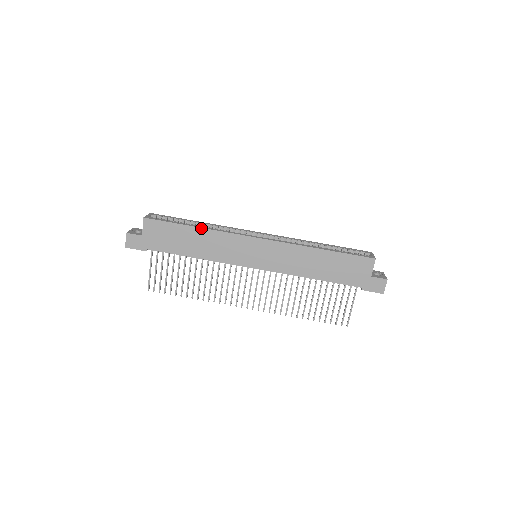
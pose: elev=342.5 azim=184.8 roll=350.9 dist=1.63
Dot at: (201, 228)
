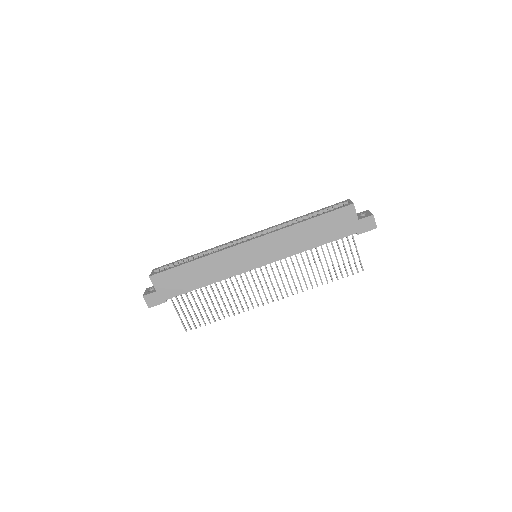
Dot at: (199, 259)
